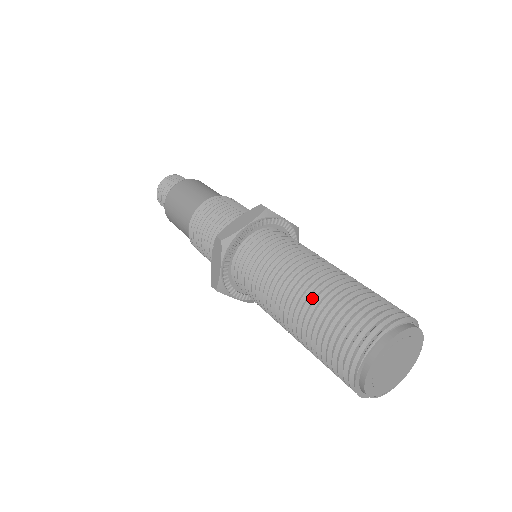
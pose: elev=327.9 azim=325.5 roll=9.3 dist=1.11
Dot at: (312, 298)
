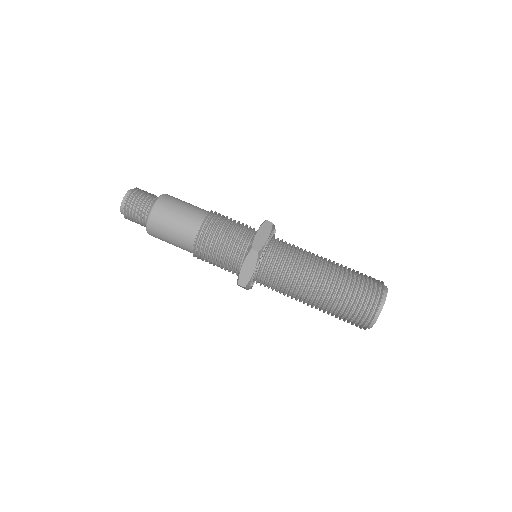
Dot at: (335, 282)
